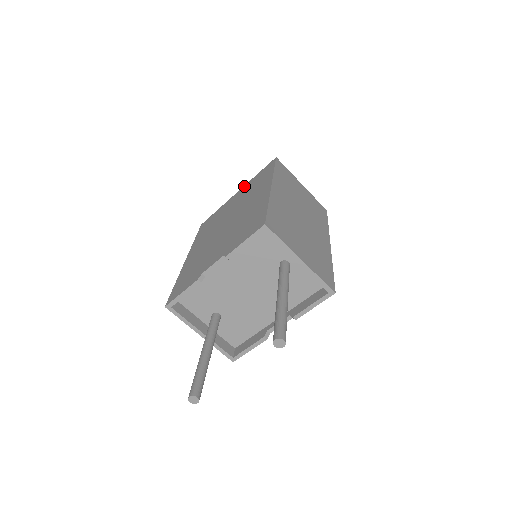
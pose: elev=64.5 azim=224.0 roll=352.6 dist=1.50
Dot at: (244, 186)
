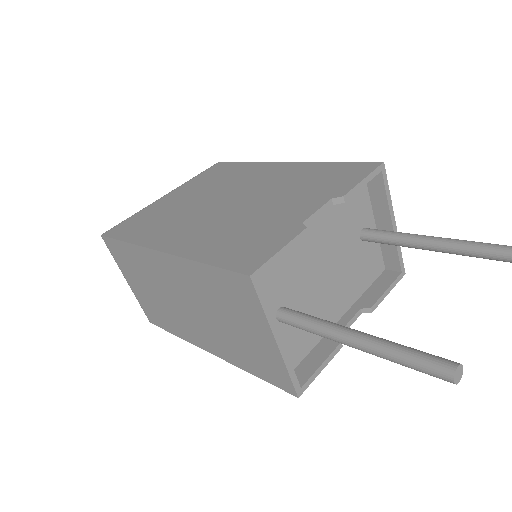
Dot at: (179, 187)
